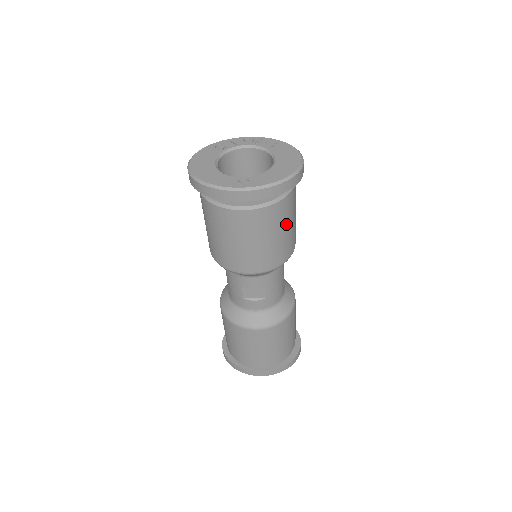
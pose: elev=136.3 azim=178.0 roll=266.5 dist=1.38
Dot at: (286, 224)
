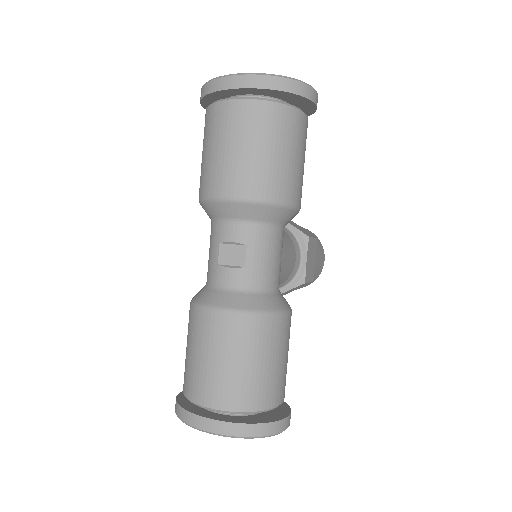
Dot at: (284, 144)
